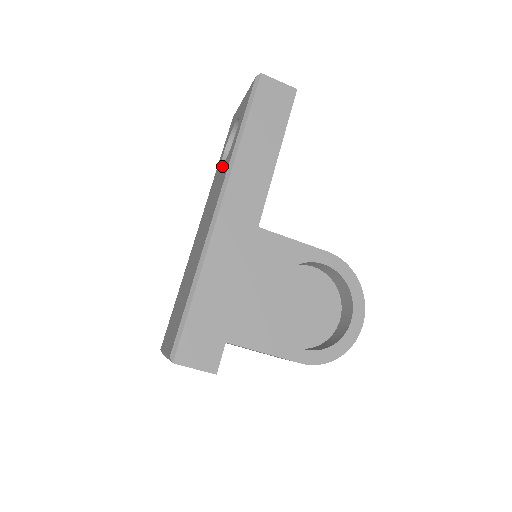
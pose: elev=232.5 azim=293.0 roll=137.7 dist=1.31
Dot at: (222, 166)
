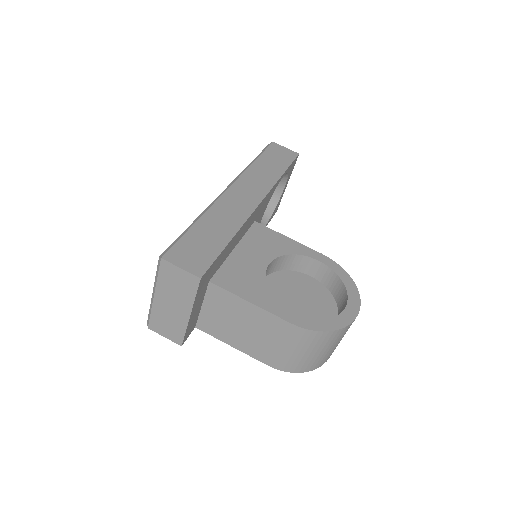
Dot at: occluded
